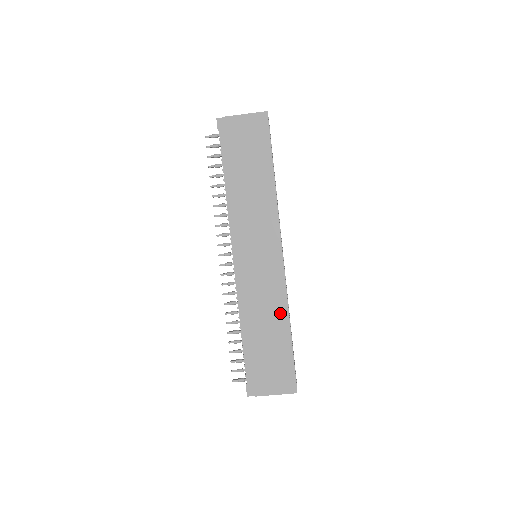
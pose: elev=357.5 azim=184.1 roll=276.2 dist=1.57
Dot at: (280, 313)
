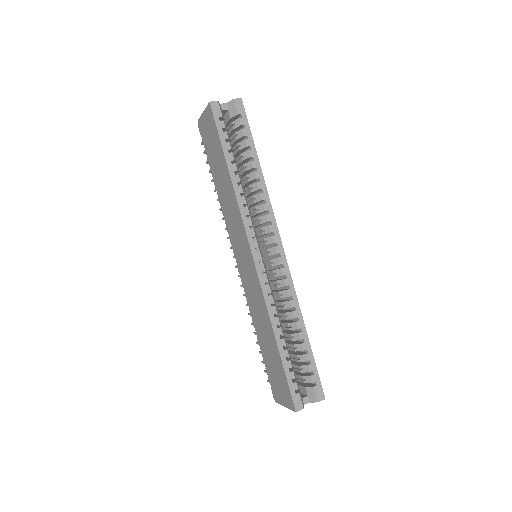
Dot at: (267, 321)
